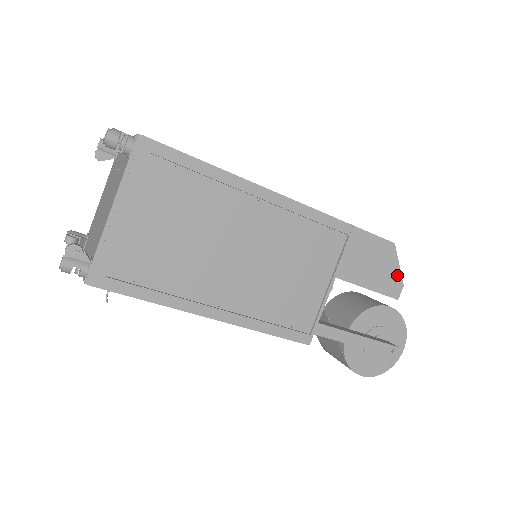
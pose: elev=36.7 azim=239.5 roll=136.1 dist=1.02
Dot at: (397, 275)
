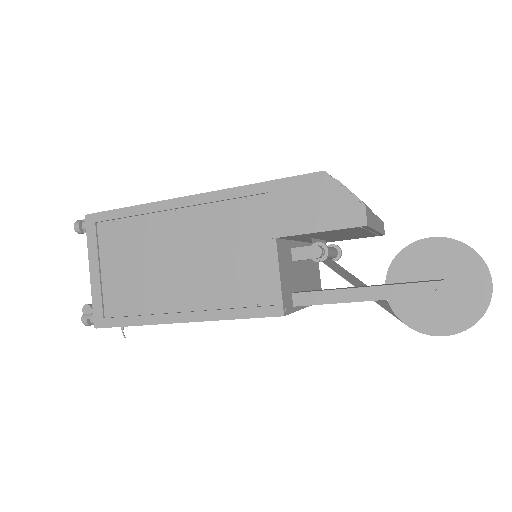
Dot at: (349, 200)
